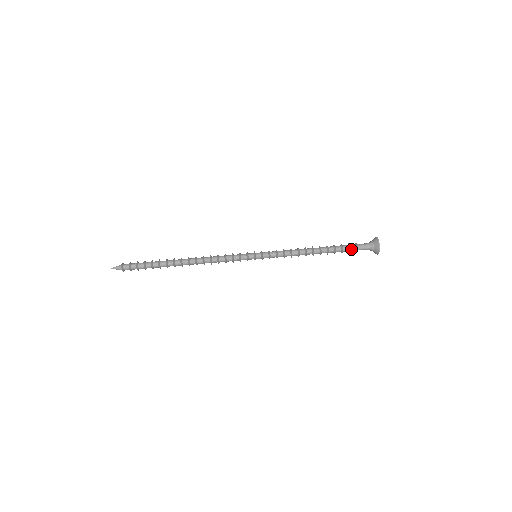
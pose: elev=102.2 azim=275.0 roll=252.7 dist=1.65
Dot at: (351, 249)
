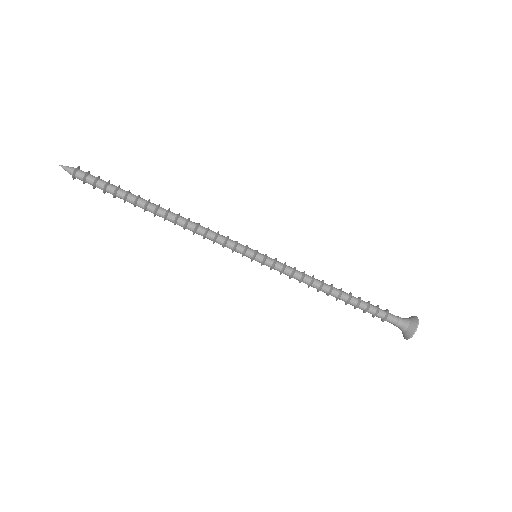
Dot at: (377, 315)
